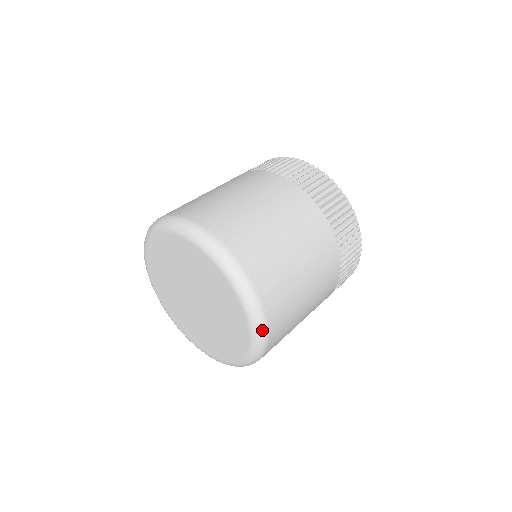
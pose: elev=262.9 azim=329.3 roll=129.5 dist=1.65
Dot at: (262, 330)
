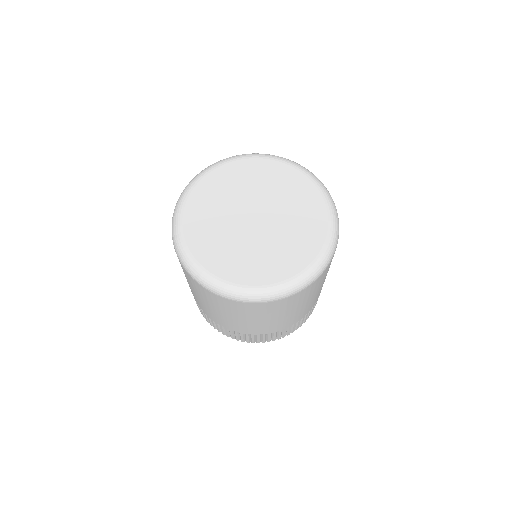
Dot at: (338, 219)
